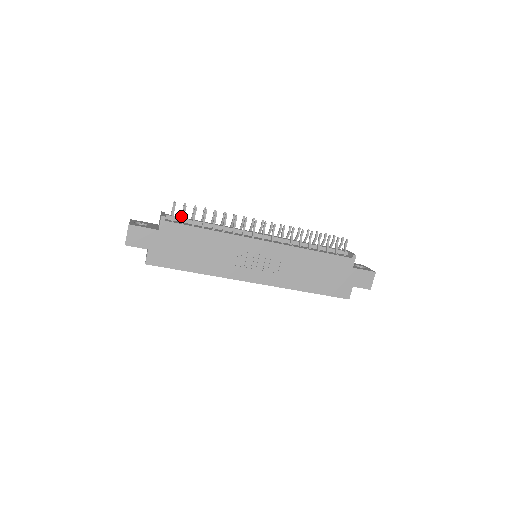
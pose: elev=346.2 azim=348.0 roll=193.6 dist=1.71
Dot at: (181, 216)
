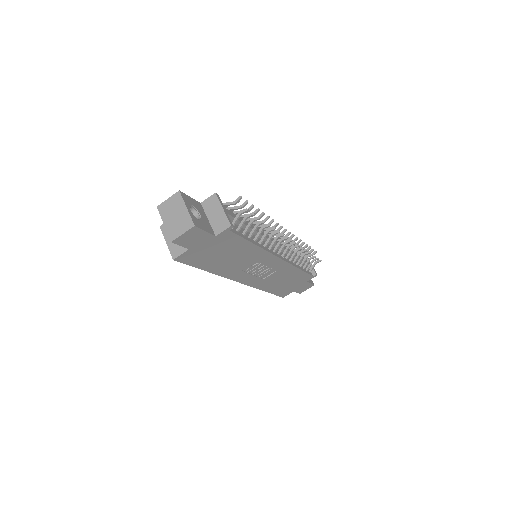
Dot at: (232, 209)
